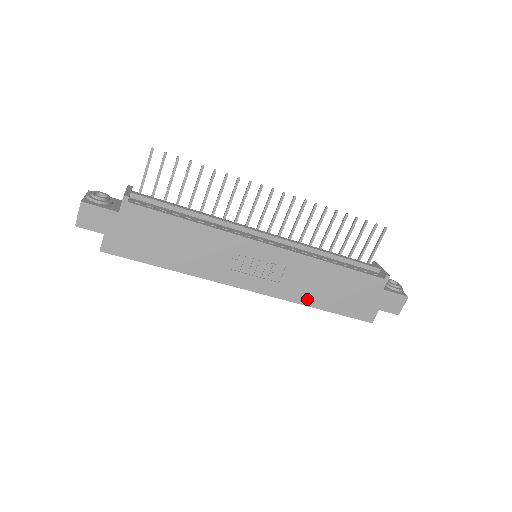
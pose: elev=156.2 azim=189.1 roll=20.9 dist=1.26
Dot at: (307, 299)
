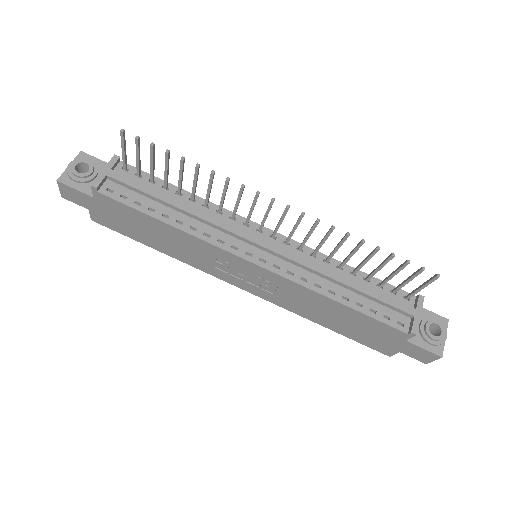
Dot at: (308, 315)
